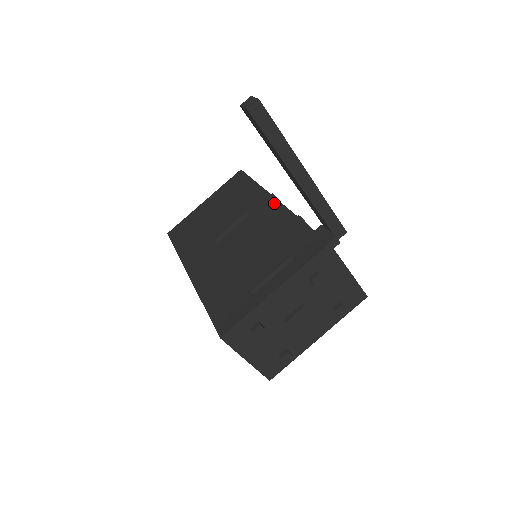
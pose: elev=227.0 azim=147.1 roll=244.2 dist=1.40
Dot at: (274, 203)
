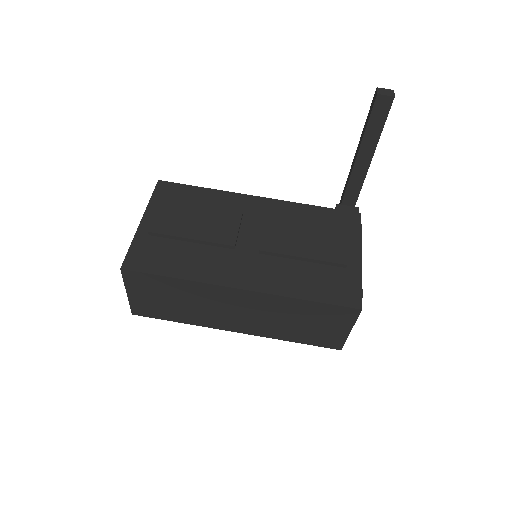
Dot at: (262, 200)
